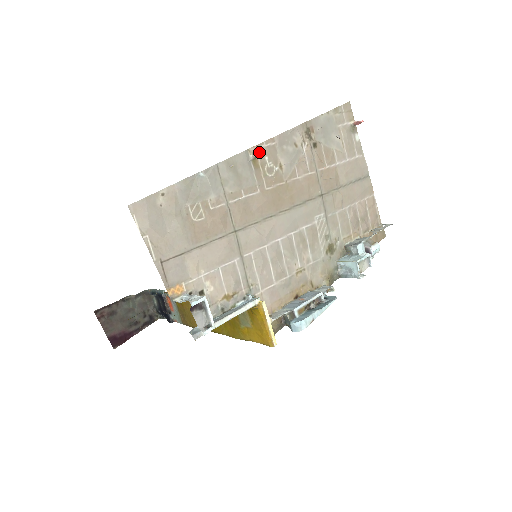
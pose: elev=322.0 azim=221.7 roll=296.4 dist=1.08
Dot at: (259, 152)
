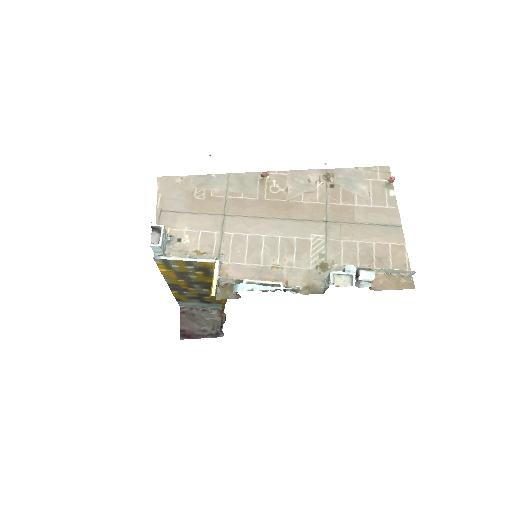
Dot at: (269, 176)
